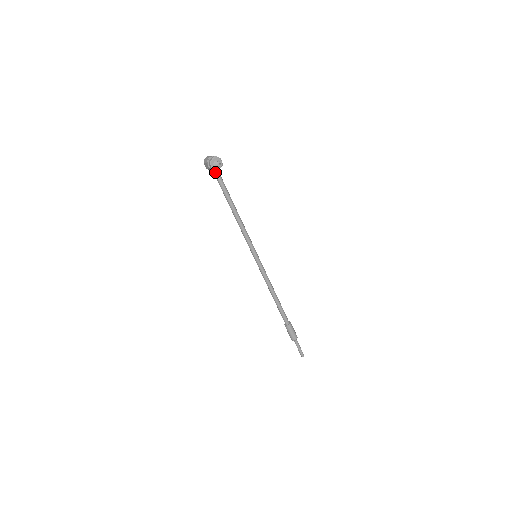
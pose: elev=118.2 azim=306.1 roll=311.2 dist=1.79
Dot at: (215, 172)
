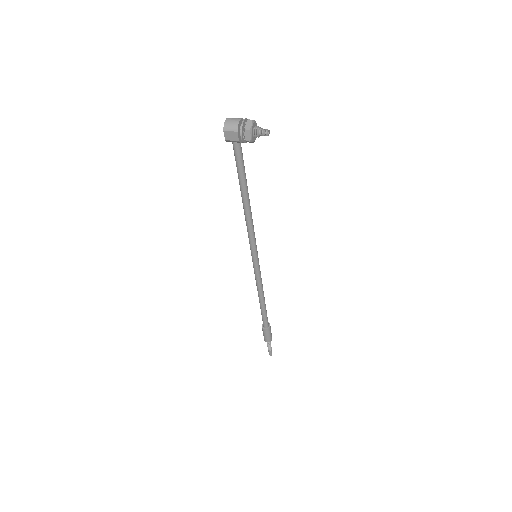
Dot at: (239, 145)
